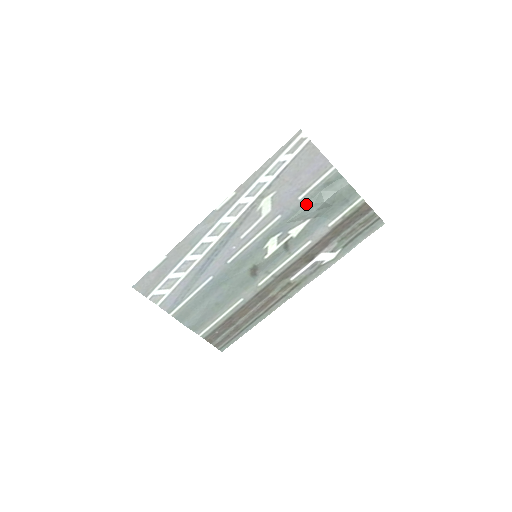
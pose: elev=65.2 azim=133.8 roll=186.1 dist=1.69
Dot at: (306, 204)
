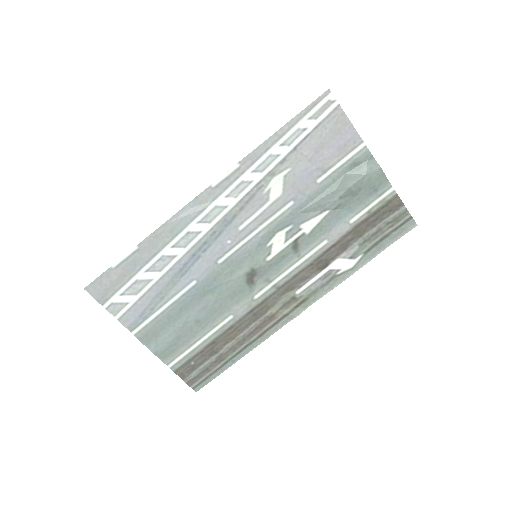
Dot at: (326, 189)
